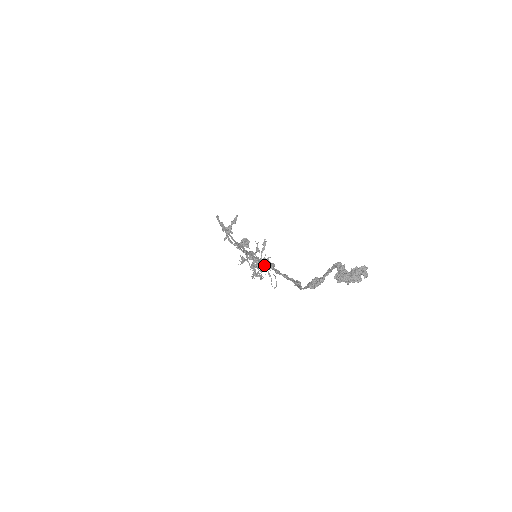
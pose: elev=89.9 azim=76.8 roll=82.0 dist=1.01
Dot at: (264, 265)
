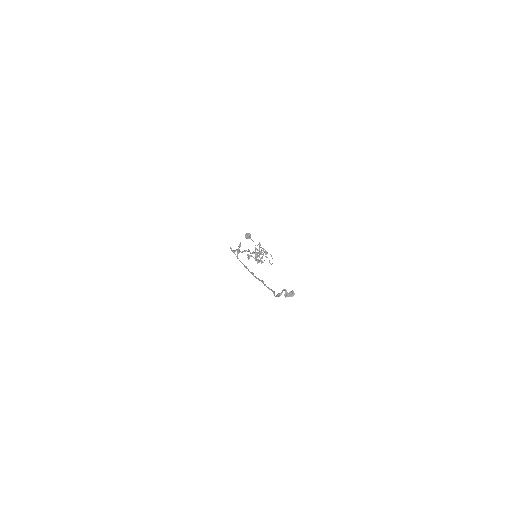
Dot at: occluded
